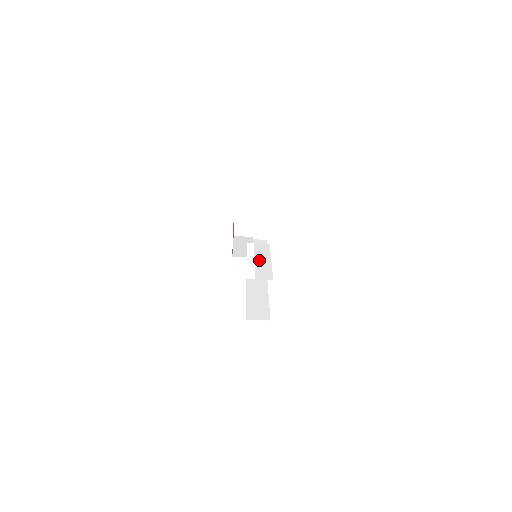
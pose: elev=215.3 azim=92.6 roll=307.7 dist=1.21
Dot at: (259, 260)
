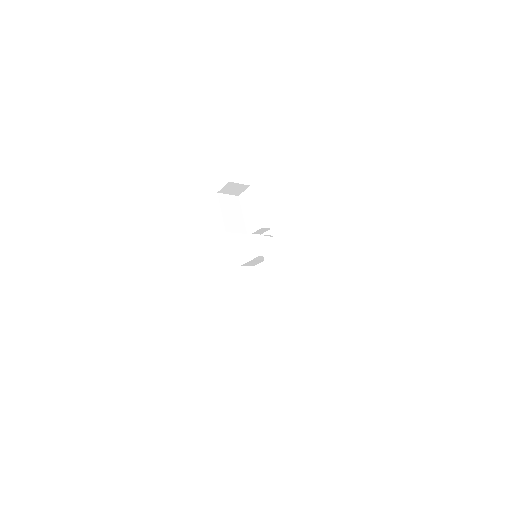
Dot at: (271, 282)
